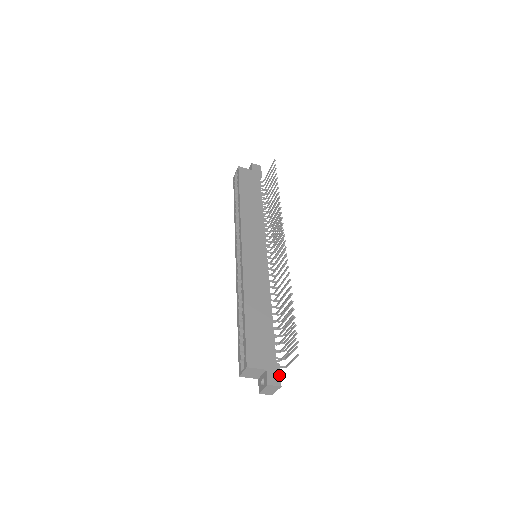
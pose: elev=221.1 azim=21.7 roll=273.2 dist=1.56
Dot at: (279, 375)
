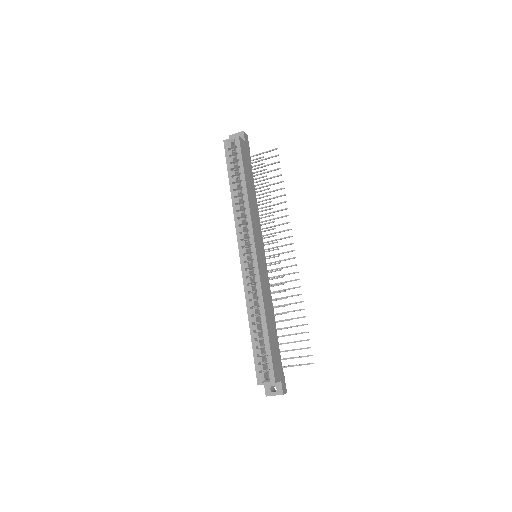
Dot at: (285, 383)
